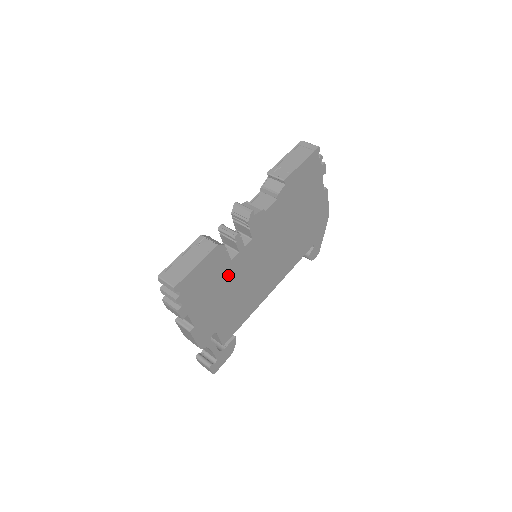
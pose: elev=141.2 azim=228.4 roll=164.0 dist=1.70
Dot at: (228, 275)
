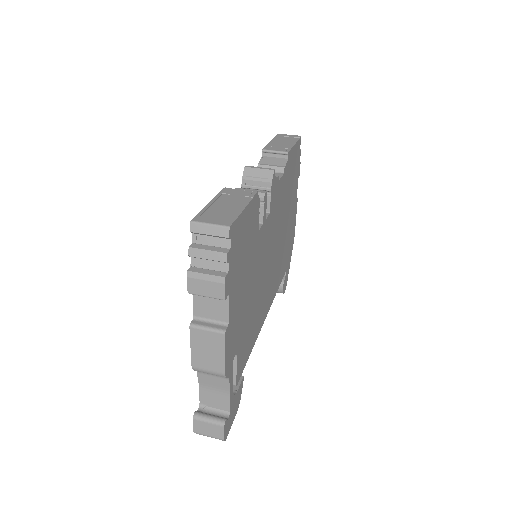
Dot at: (254, 254)
